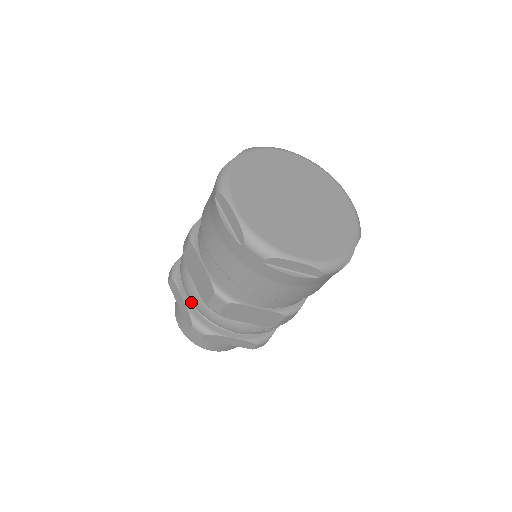
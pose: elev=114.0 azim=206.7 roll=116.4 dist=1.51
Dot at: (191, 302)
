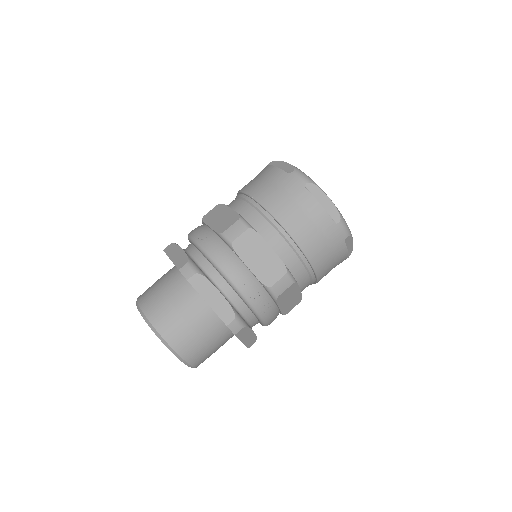
Dot at: (189, 256)
